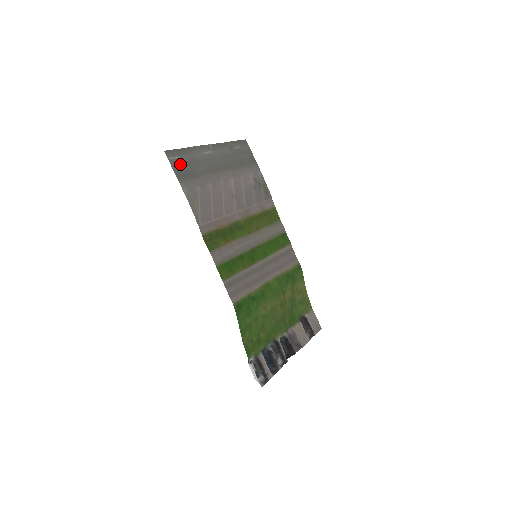
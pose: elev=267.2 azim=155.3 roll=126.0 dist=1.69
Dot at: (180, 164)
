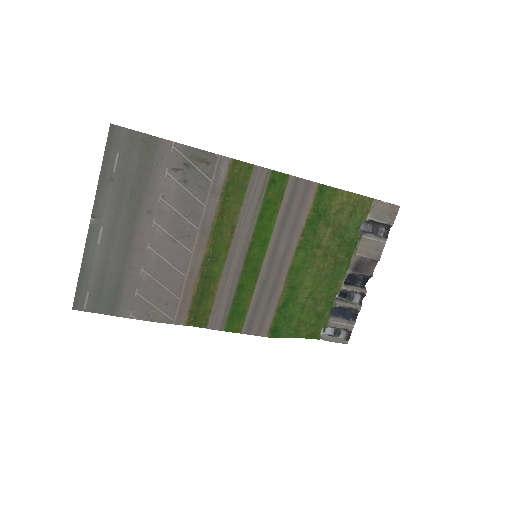
Dot at: (97, 298)
